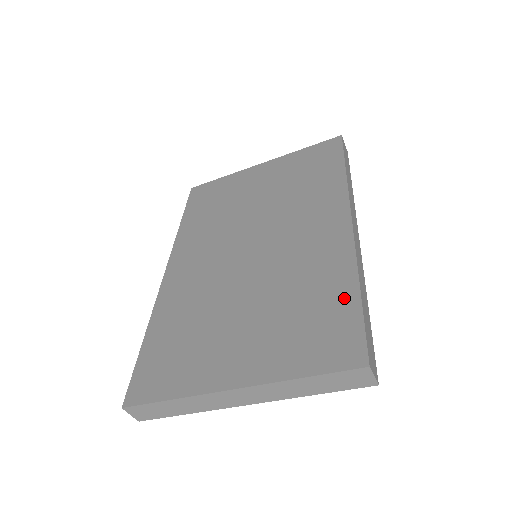
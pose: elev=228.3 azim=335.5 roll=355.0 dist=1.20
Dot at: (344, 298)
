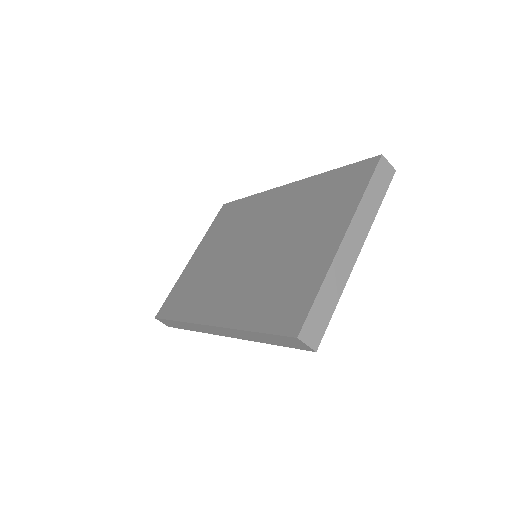
Dot at: (331, 177)
